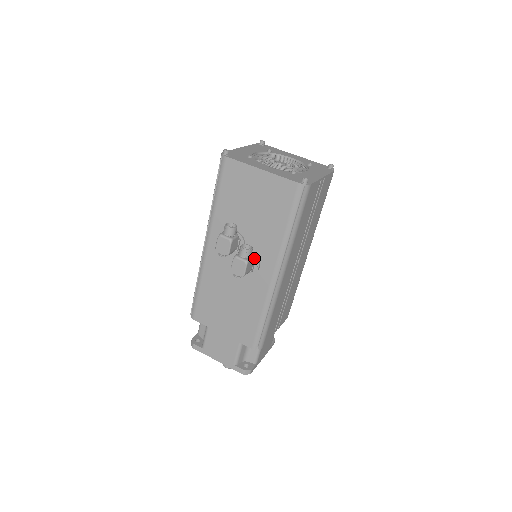
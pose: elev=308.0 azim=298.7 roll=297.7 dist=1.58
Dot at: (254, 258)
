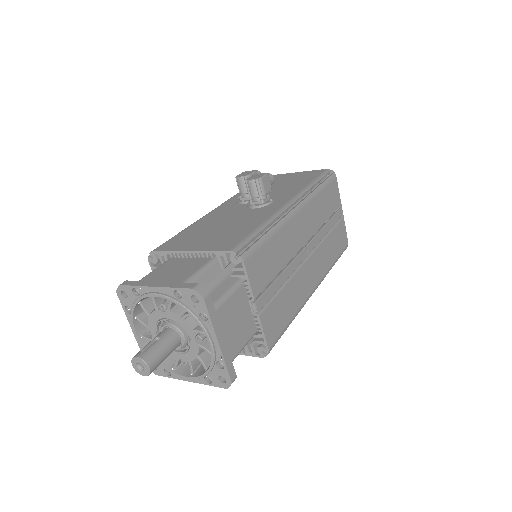
Dot at: (269, 198)
